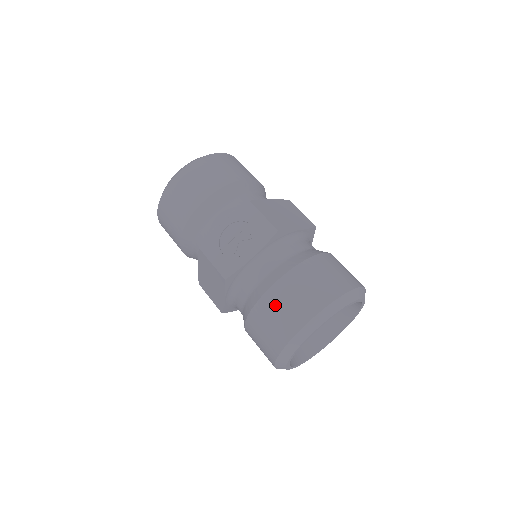
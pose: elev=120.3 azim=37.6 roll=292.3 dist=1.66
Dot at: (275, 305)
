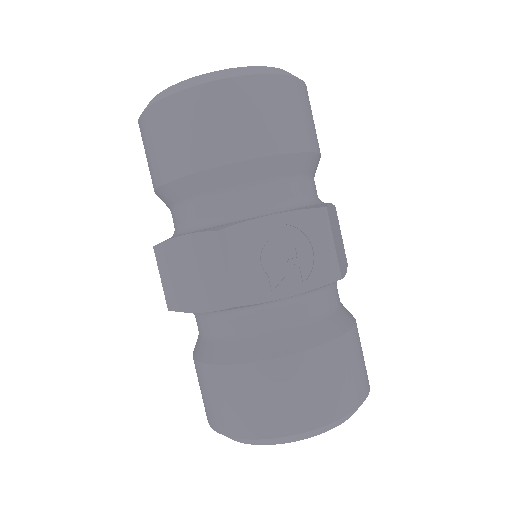
Dot at: (286, 383)
